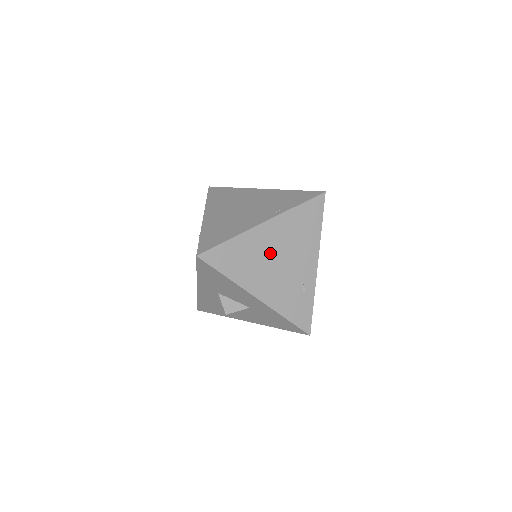
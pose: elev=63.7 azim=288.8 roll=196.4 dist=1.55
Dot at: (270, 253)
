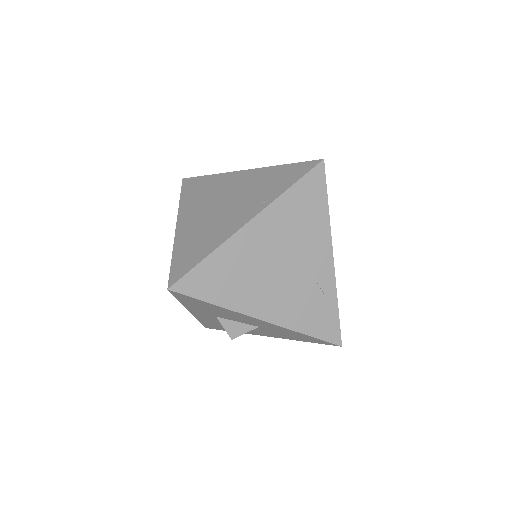
Dot at: (266, 259)
